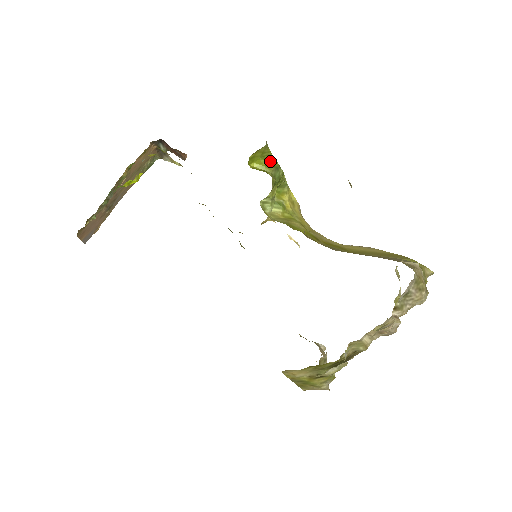
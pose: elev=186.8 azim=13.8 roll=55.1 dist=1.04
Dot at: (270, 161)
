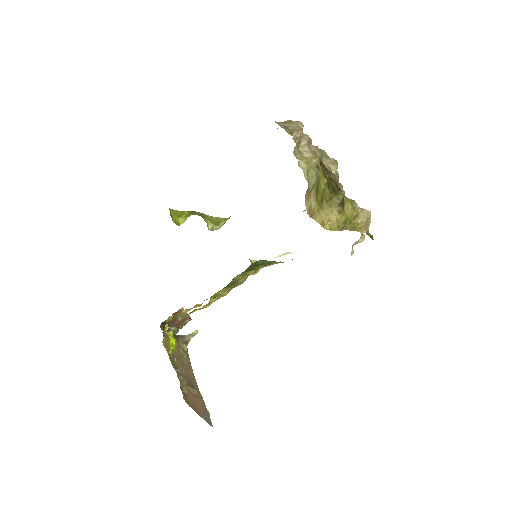
Dot at: (184, 214)
